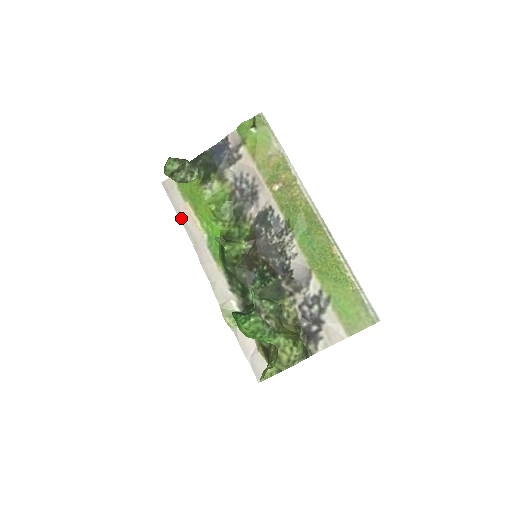
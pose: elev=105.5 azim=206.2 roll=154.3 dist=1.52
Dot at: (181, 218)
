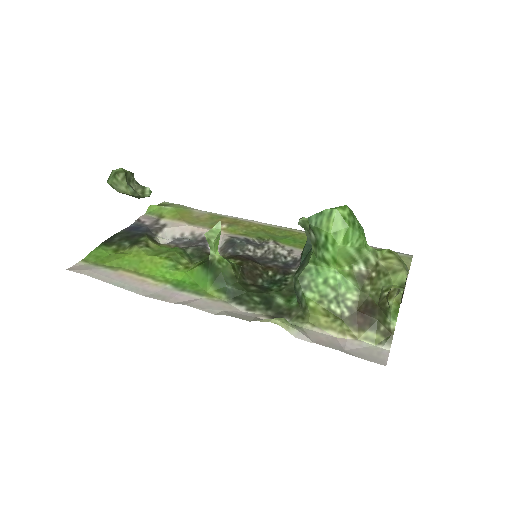
Dot at: (119, 285)
